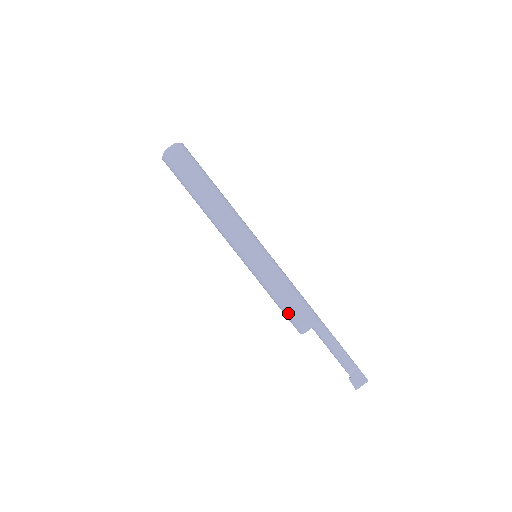
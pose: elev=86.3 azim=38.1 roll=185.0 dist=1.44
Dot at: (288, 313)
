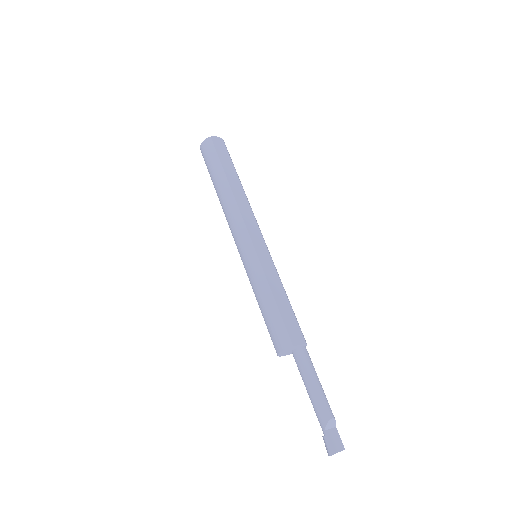
Dot at: (280, 316)
